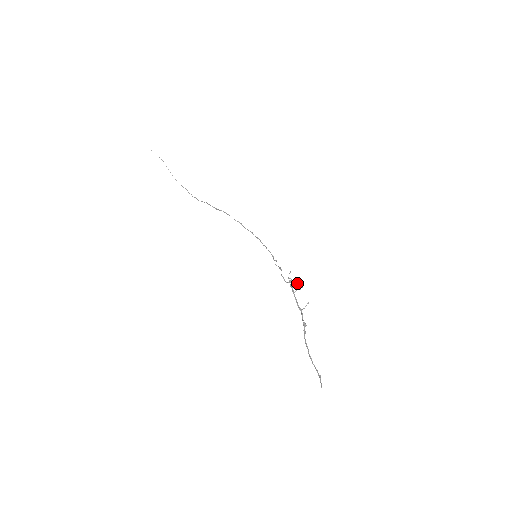
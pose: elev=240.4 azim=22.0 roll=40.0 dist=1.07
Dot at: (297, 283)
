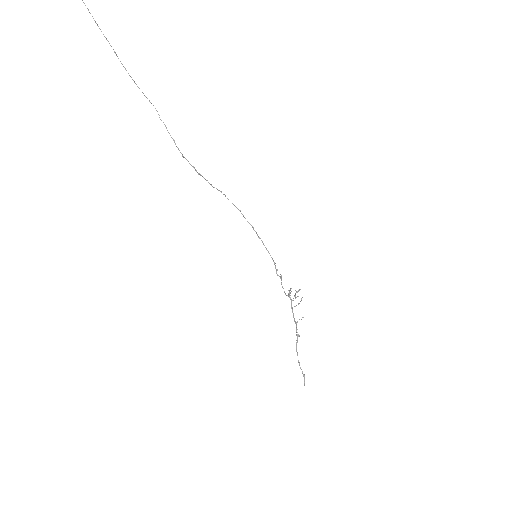
Dot at: occluded
